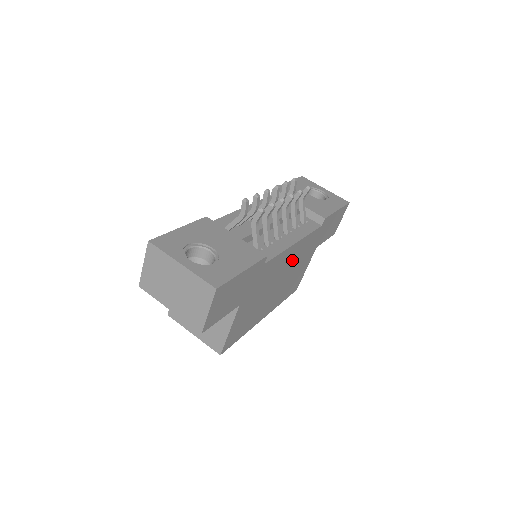
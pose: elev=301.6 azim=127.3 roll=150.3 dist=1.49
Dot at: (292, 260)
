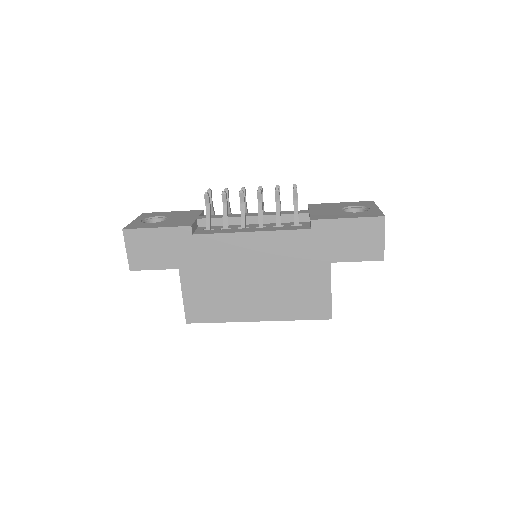
Dot at: (265, 256)
